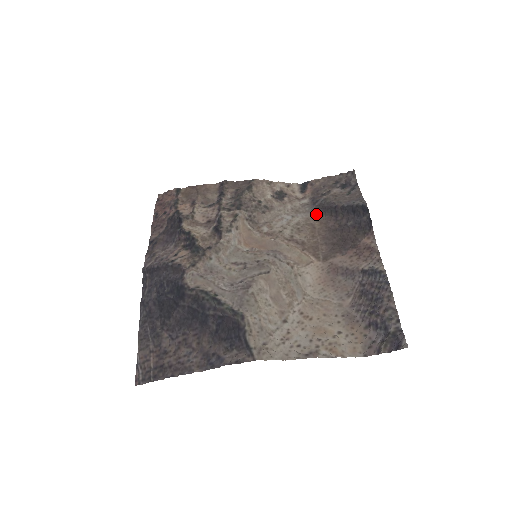
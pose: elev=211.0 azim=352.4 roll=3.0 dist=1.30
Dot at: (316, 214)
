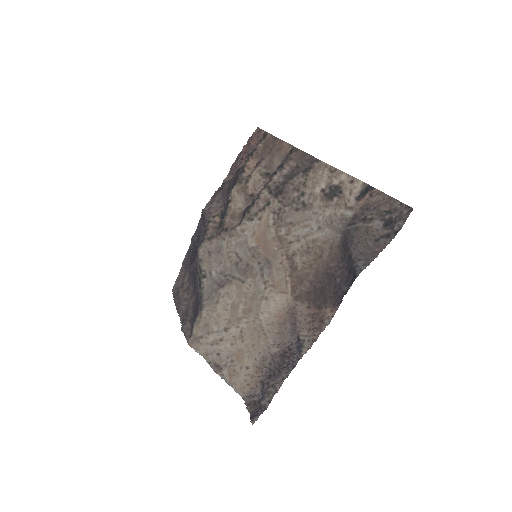
Dot at: (337, 240)
